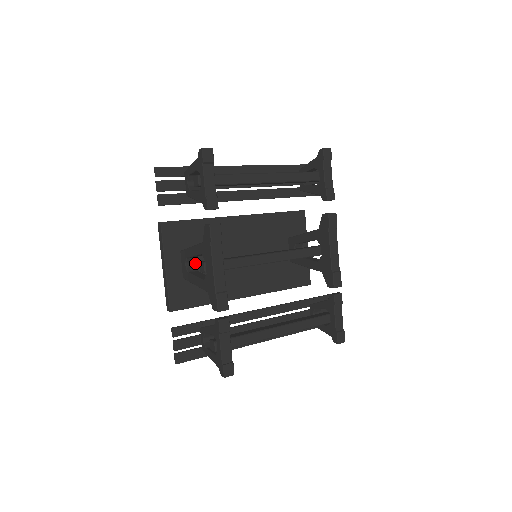
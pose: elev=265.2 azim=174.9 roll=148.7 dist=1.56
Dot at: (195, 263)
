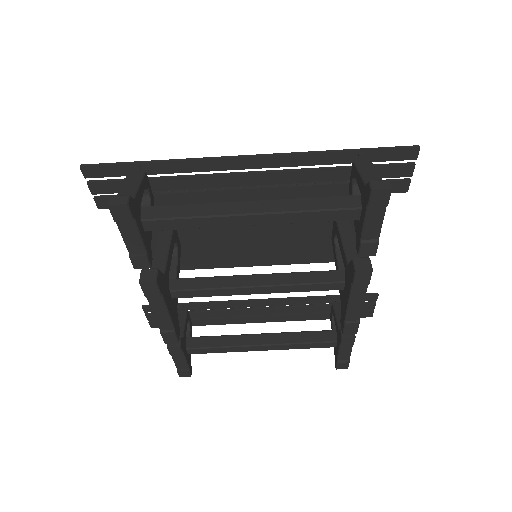
Dot at: (176, 244)
